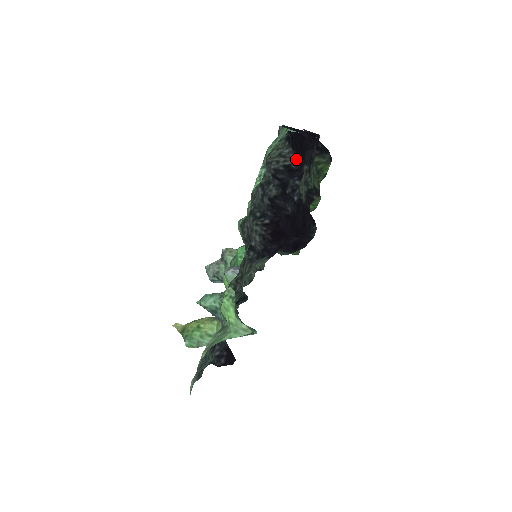
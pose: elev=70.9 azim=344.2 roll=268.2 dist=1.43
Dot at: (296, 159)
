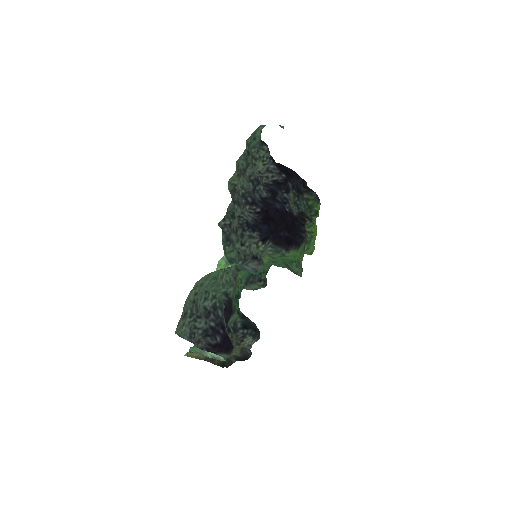
Dot at: (281, 175)
